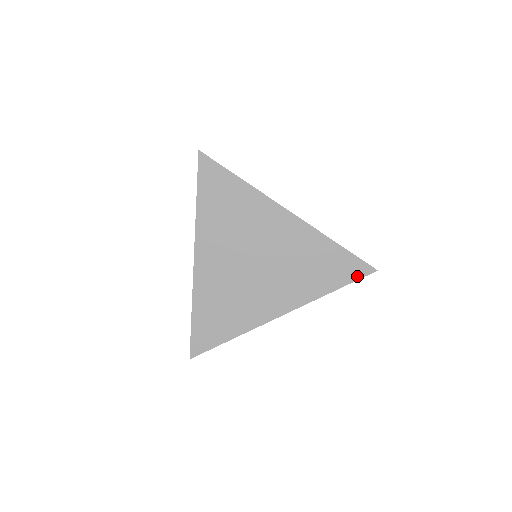
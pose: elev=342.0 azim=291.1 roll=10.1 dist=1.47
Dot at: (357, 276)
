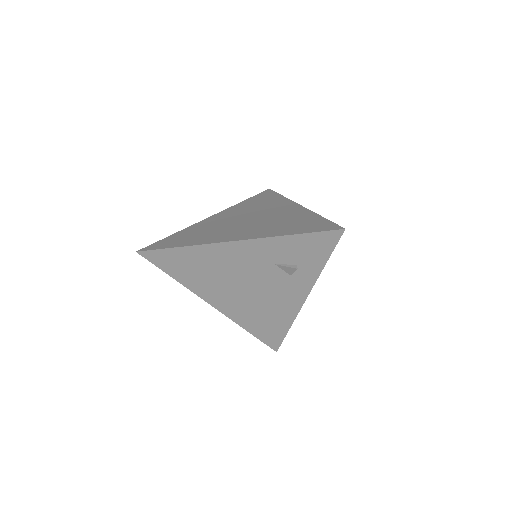
Dot at: (323, 230)
